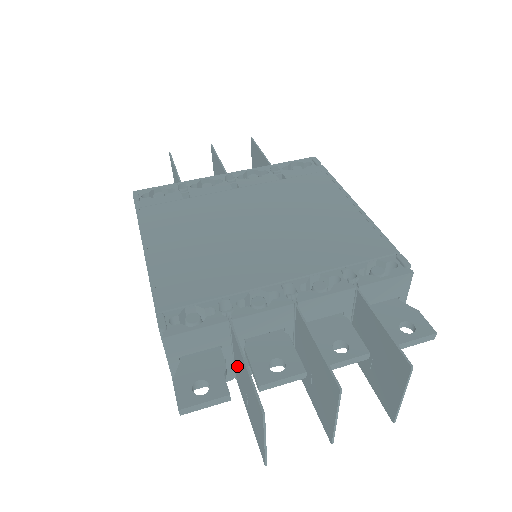
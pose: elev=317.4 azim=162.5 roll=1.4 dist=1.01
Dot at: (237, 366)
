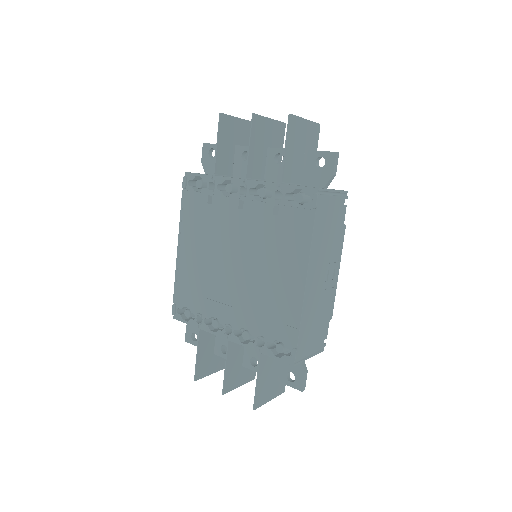
Dot at: occluded
